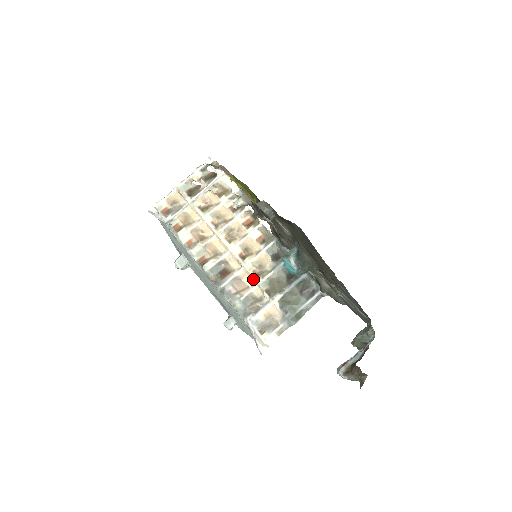
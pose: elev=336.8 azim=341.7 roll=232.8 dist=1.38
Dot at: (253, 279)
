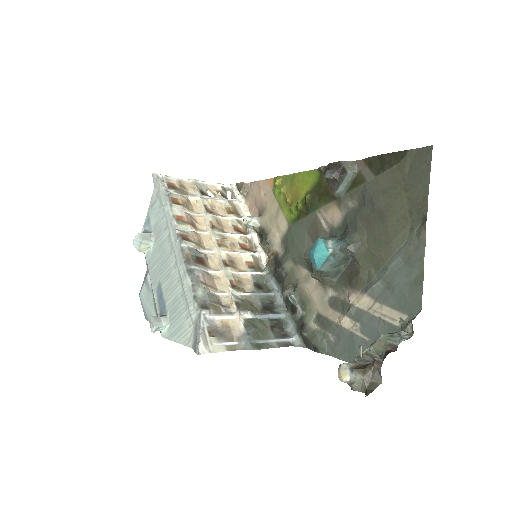
Dot at: (227, 285)
